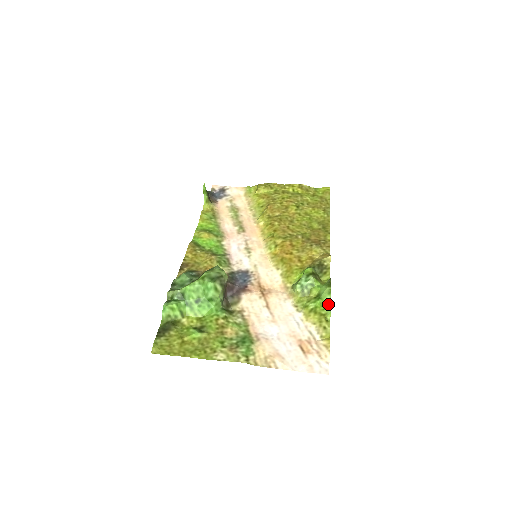
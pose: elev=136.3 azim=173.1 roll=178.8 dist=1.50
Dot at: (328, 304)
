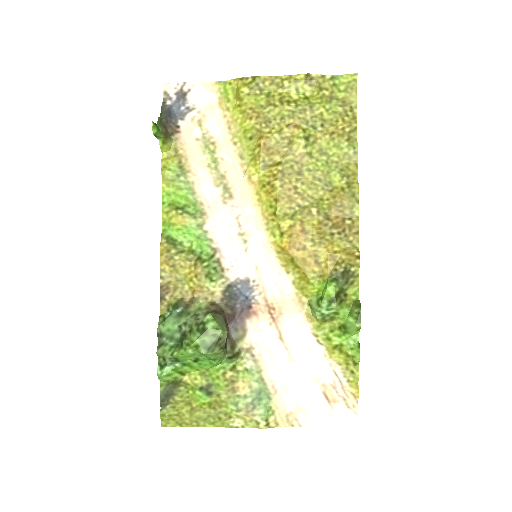
Dot at: (356, 341)
